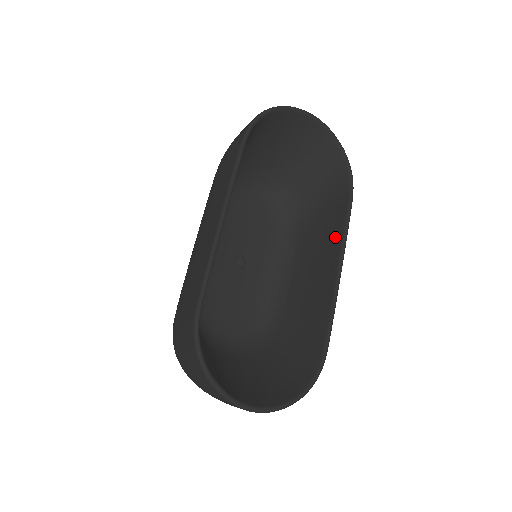
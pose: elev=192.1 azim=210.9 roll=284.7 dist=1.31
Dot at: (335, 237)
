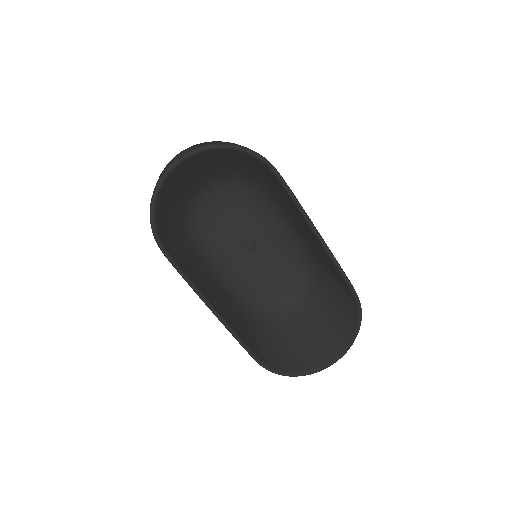
Dot at: (295, 209)
